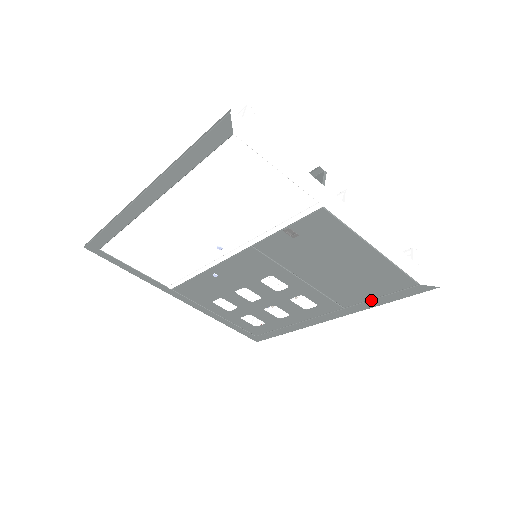
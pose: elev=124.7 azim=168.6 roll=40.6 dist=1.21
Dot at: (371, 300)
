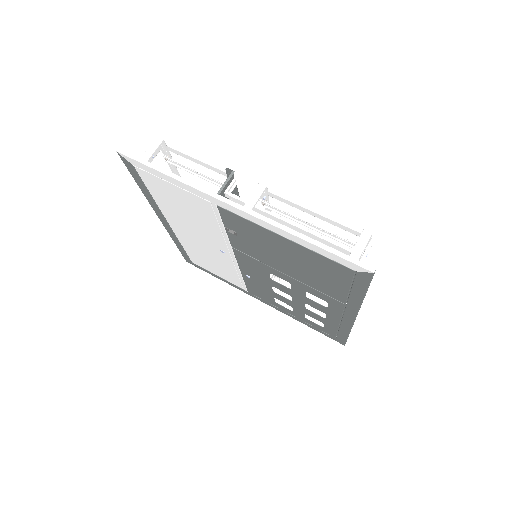
Dot at: (350, 294)
